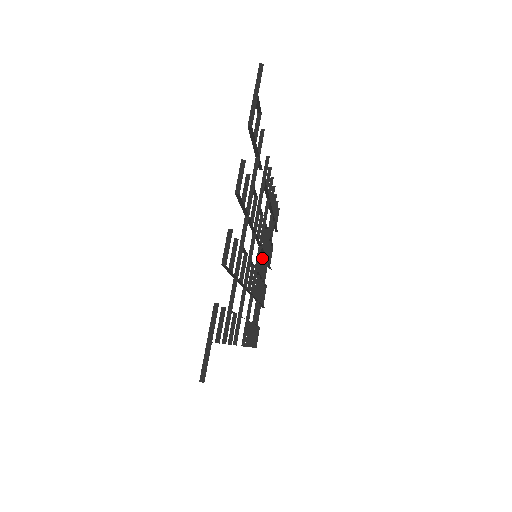
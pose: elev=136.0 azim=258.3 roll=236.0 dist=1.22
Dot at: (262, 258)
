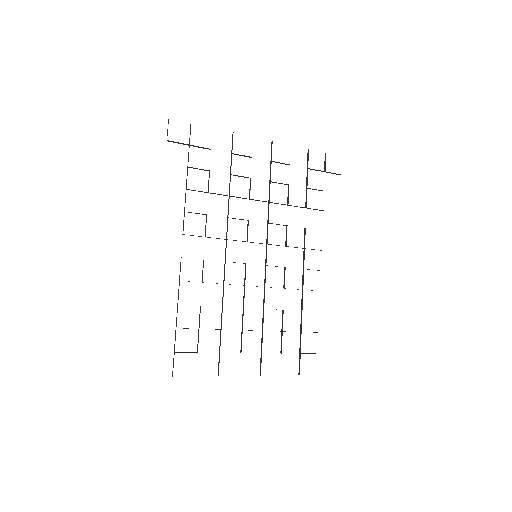
Dot at: occluded
